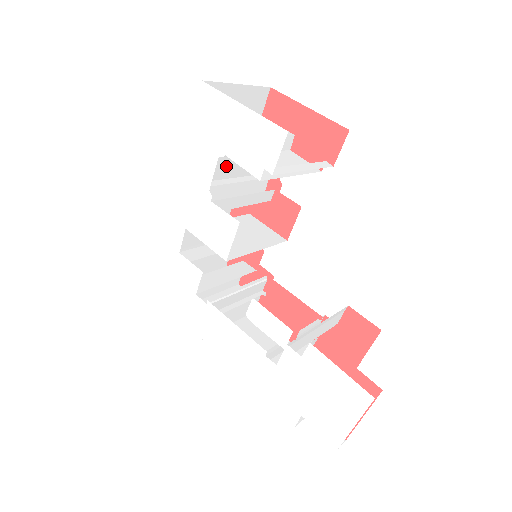
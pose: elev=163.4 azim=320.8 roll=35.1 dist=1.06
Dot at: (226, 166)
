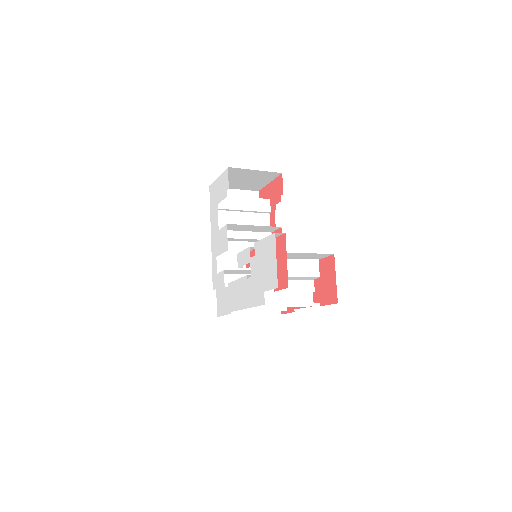
Dot at: occluded
